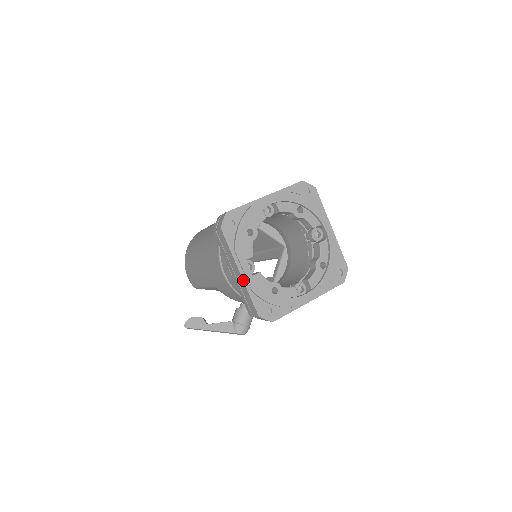
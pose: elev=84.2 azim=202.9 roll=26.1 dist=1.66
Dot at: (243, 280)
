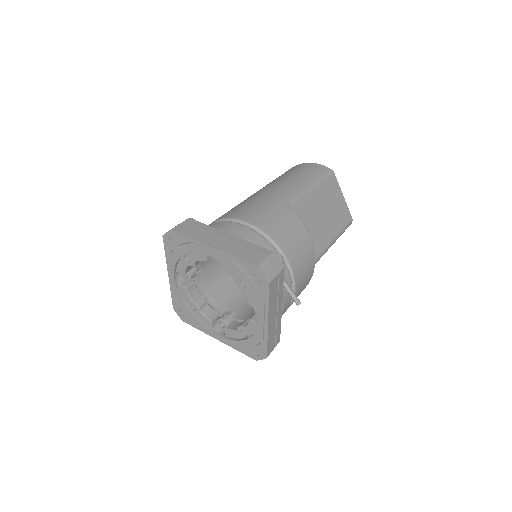
Dot at: (169, 281)
